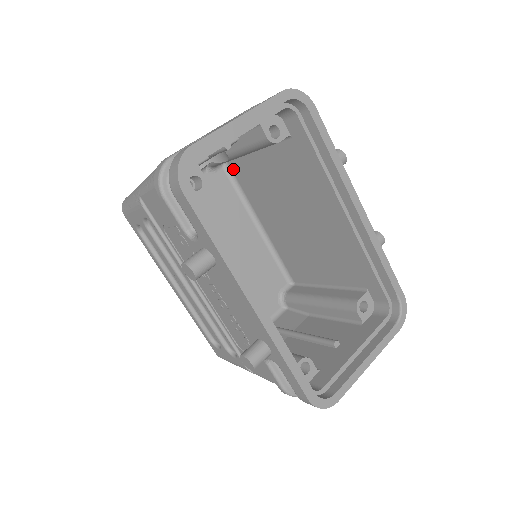
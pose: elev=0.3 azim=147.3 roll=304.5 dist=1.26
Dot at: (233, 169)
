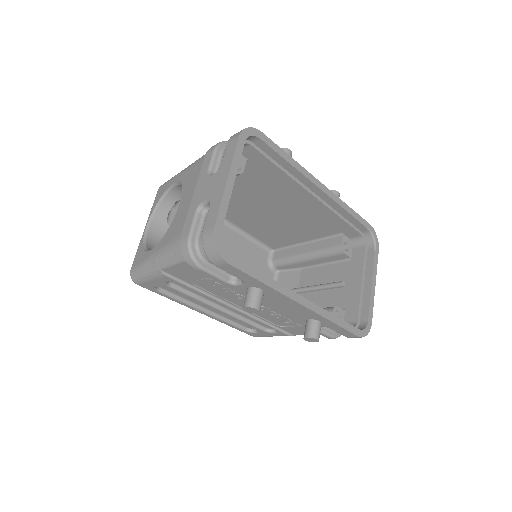
Dot at: occluded
